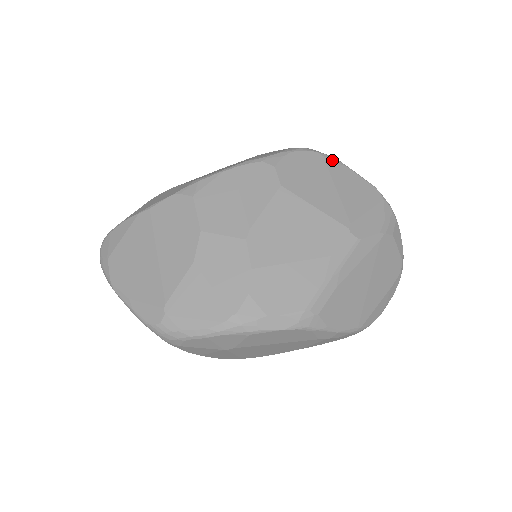
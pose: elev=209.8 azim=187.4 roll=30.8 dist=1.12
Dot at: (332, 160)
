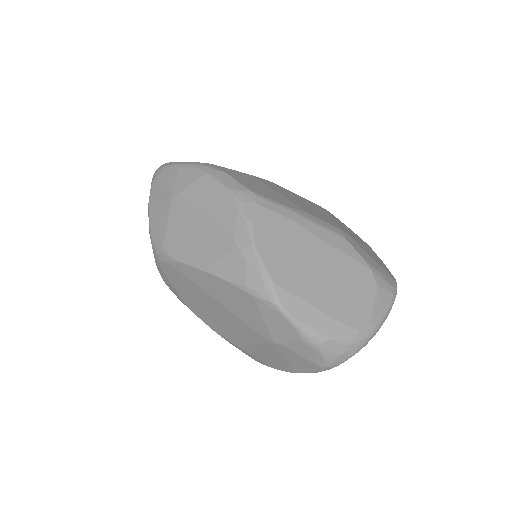
Dot at: occluded
